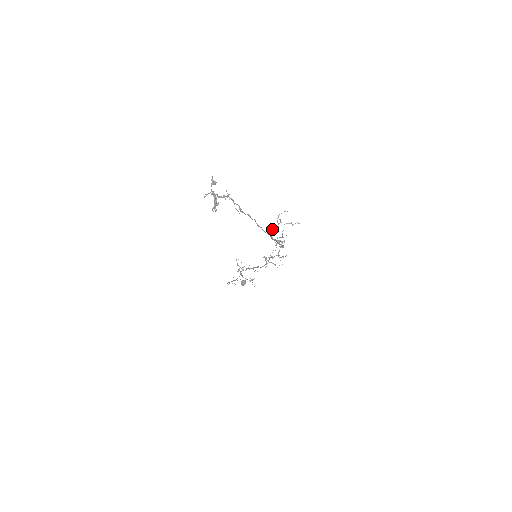
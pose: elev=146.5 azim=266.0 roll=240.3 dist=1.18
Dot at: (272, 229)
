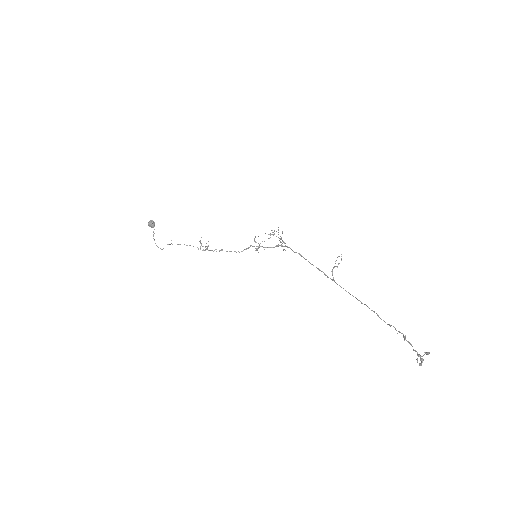
Dot at: (274, 233)
